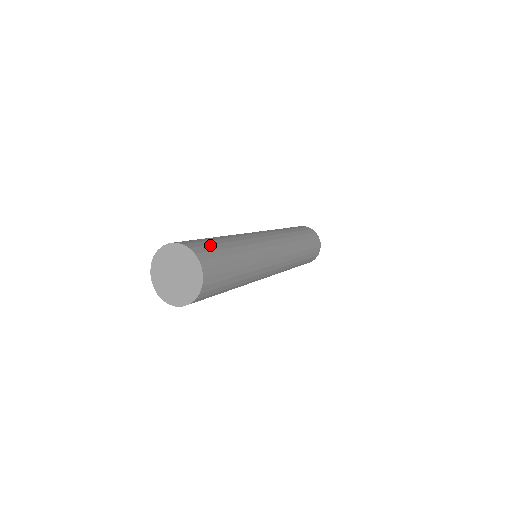
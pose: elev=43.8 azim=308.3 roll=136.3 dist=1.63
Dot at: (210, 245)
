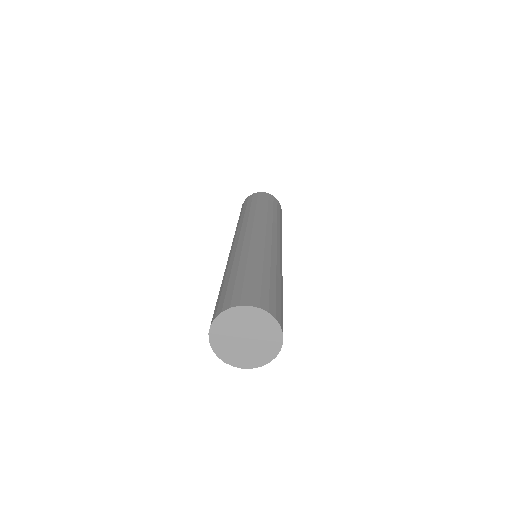
Dot at: (276, 298)
